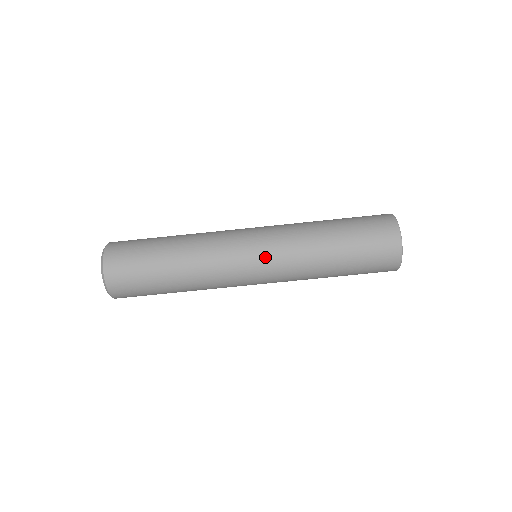
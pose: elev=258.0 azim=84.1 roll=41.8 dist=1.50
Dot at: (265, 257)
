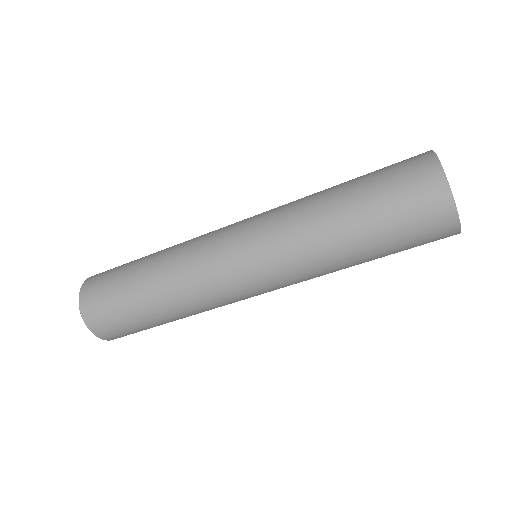
Dot at: (262, 272)
